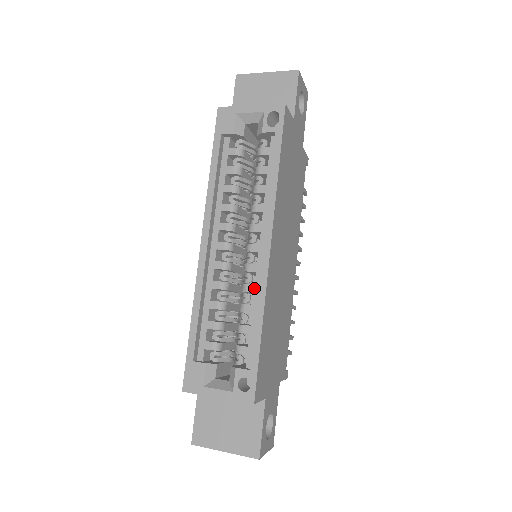
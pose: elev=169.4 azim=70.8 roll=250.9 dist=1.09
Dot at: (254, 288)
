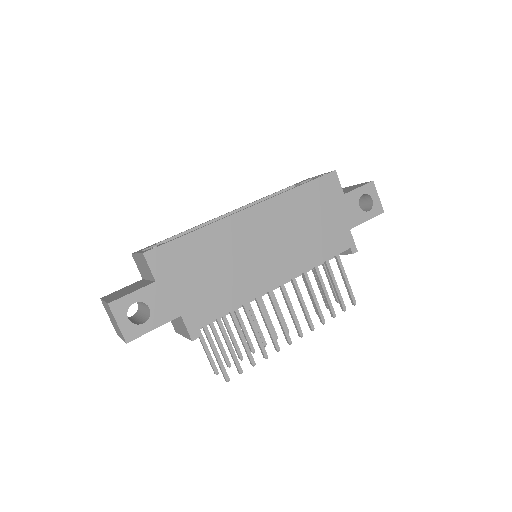
Dot at: occluded
